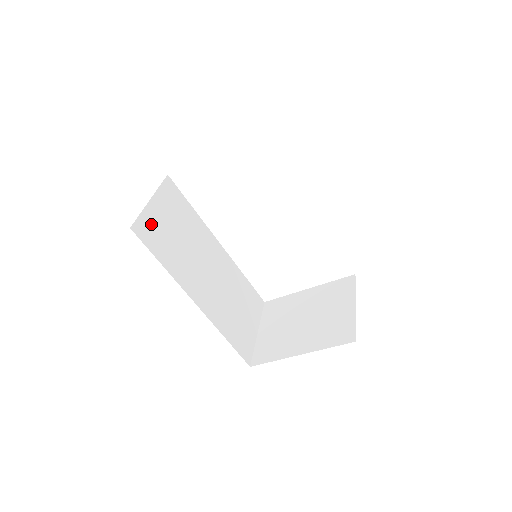
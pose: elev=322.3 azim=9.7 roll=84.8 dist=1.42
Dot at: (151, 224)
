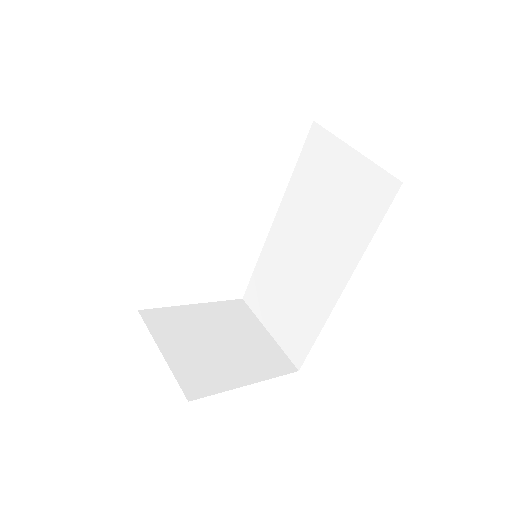
Dot at: occluded
